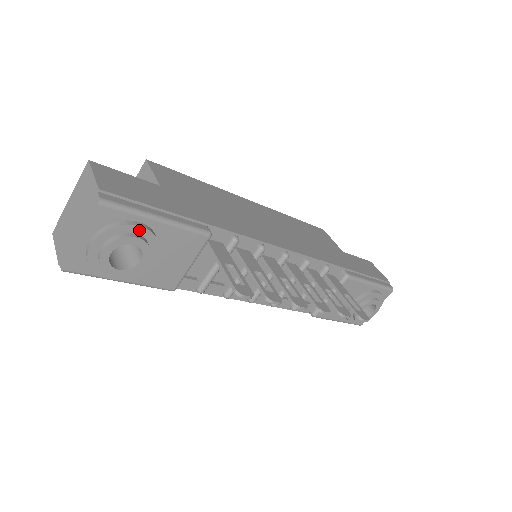
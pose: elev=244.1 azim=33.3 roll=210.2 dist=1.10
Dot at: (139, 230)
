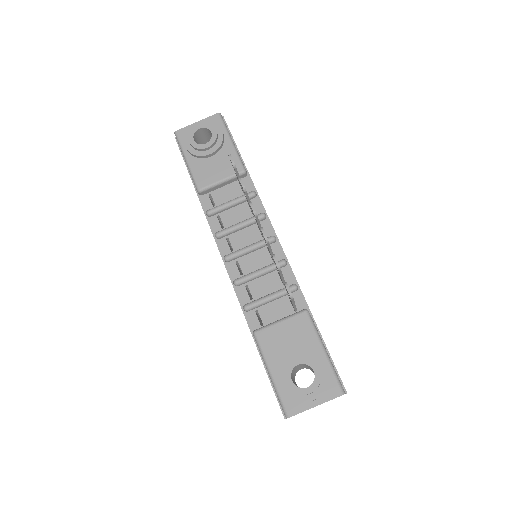
Dot at: (220, 132)
